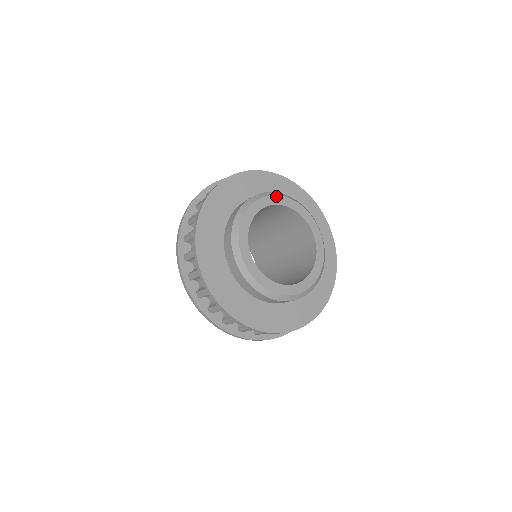
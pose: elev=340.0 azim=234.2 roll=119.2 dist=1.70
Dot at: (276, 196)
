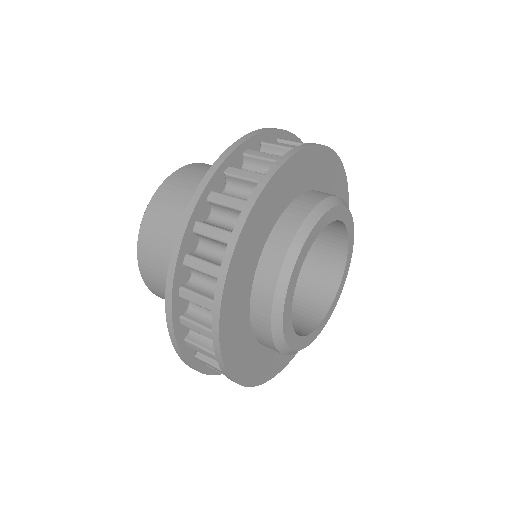
Dot at: (336, 207)
